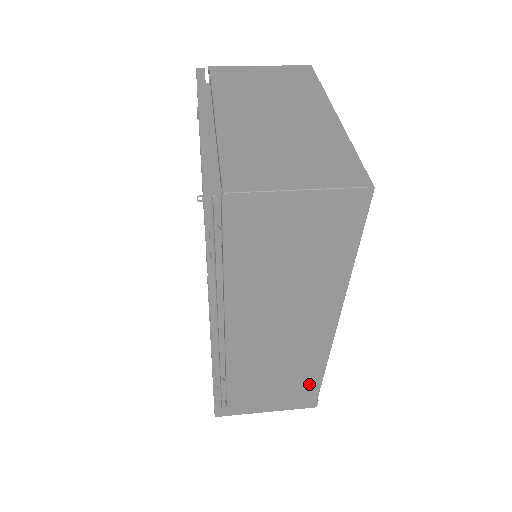
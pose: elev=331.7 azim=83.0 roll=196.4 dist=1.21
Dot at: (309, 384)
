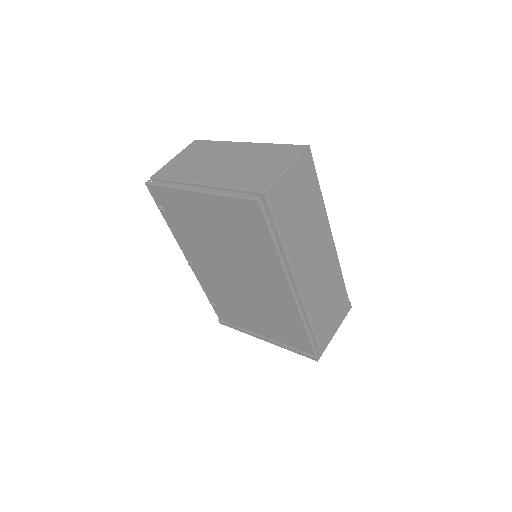
Dot at: (341, 292)
